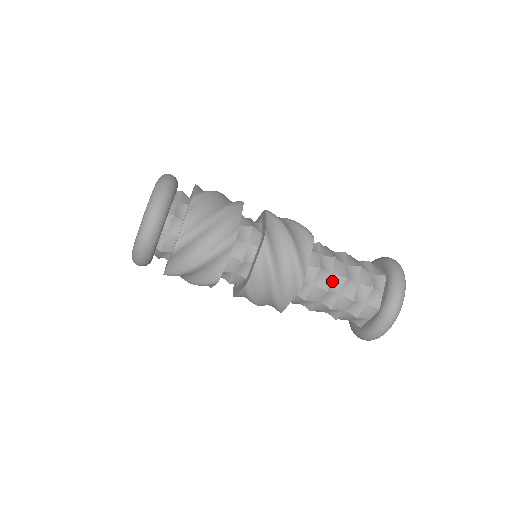
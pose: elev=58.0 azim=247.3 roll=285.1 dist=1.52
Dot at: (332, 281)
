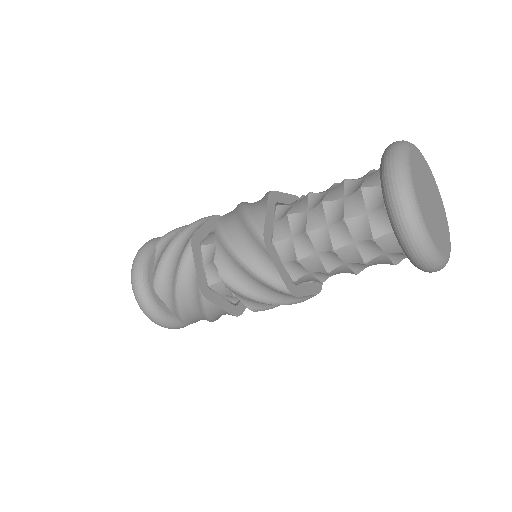
Dot at: (324, 260)
